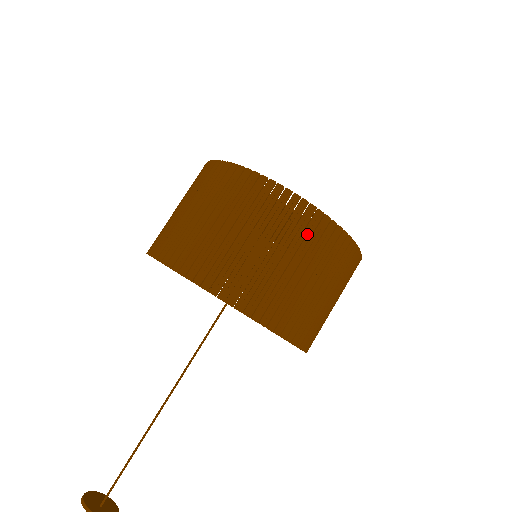
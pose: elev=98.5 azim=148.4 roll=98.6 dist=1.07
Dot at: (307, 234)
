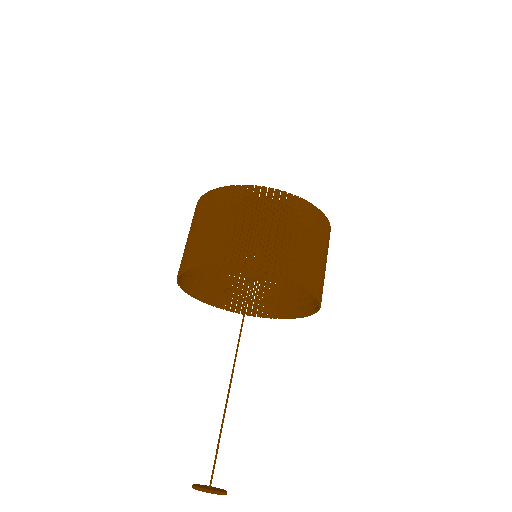
Dot at: (275, 206)
